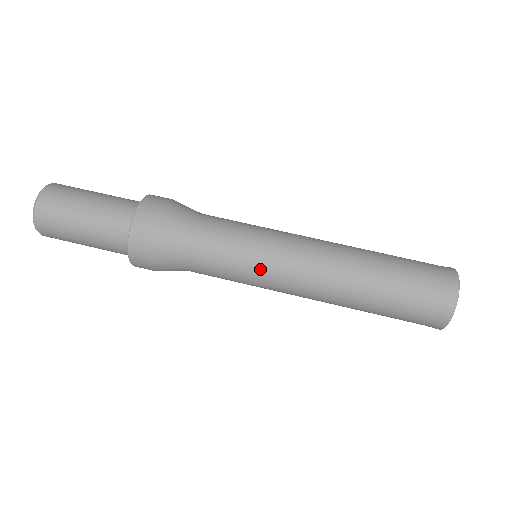
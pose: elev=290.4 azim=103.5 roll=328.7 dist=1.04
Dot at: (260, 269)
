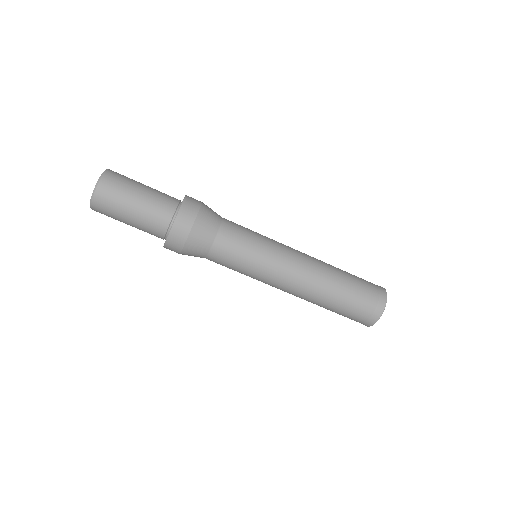
Dot at: (264, 264)
